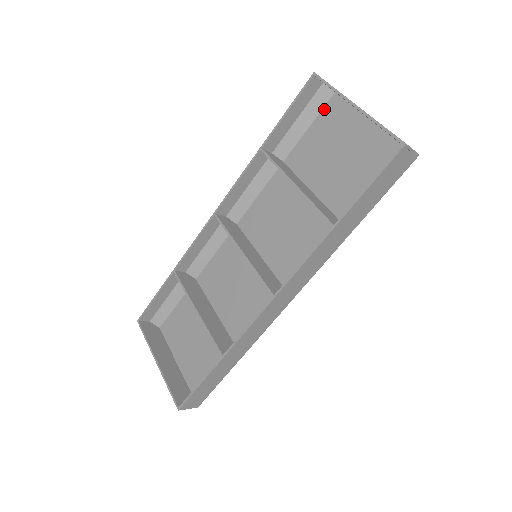
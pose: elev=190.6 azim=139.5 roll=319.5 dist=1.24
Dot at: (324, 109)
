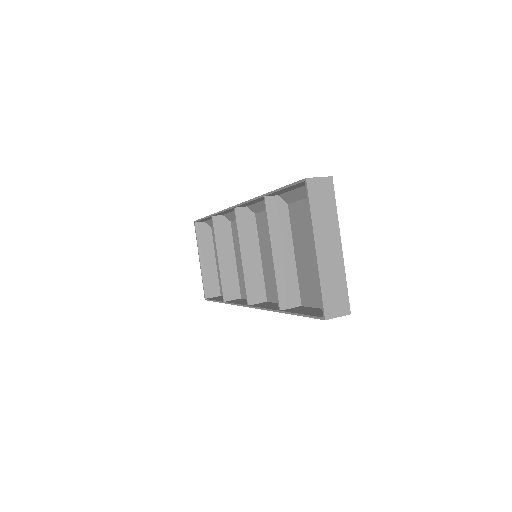
Dot at: occluded
